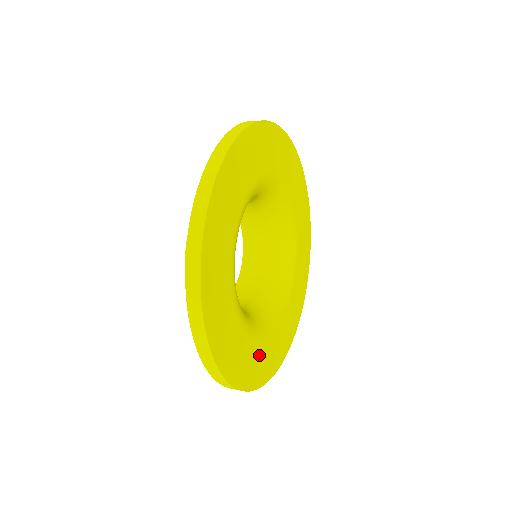
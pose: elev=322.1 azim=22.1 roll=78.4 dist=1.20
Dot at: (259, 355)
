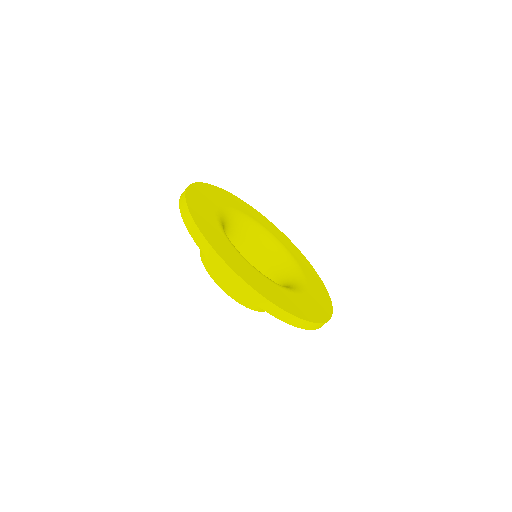
Dot at: (284, 296)
